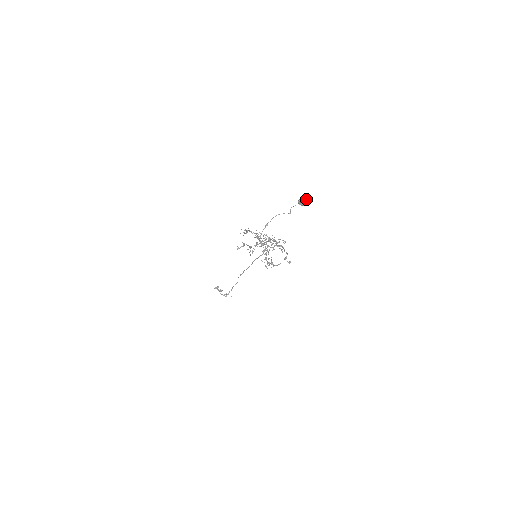
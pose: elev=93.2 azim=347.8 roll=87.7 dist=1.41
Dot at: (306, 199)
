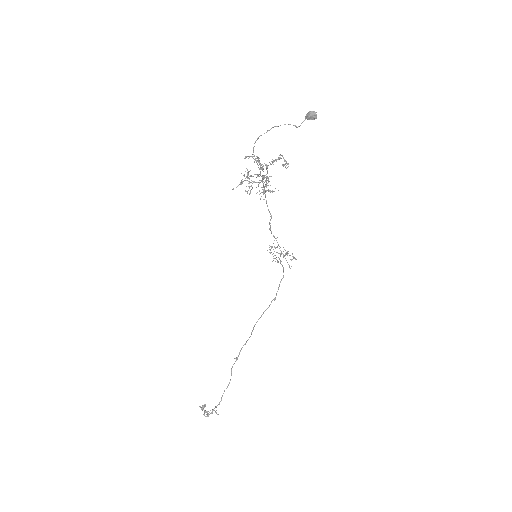
Dot at: (314, 112)
